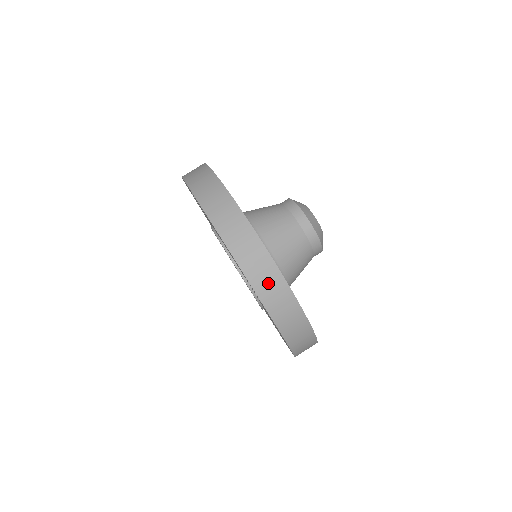
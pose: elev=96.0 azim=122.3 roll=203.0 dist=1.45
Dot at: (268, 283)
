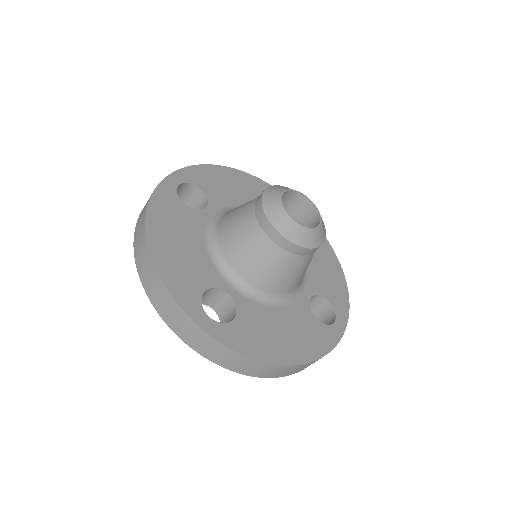
Dot at: occluded
